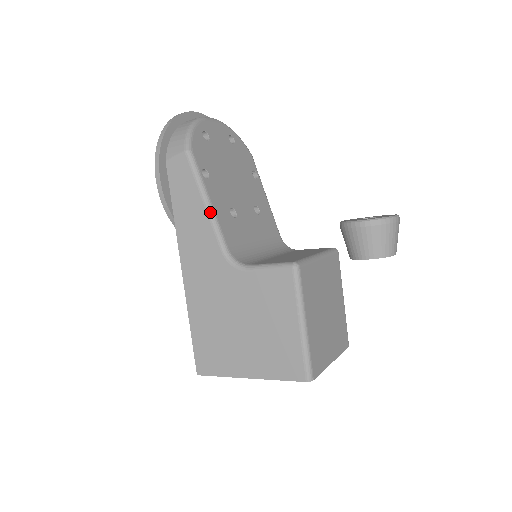
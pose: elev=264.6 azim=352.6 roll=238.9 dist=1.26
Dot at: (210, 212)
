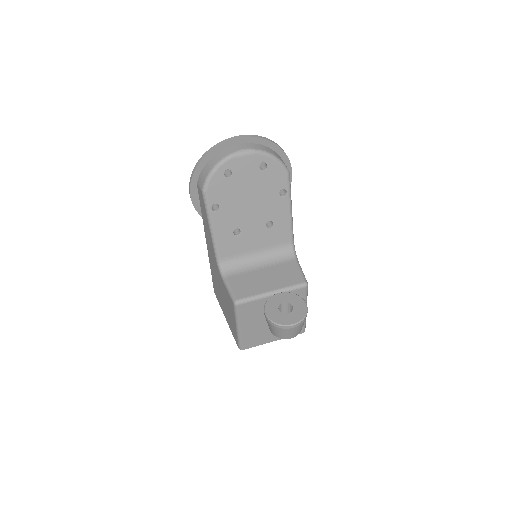
Dot at: (212, 234)
